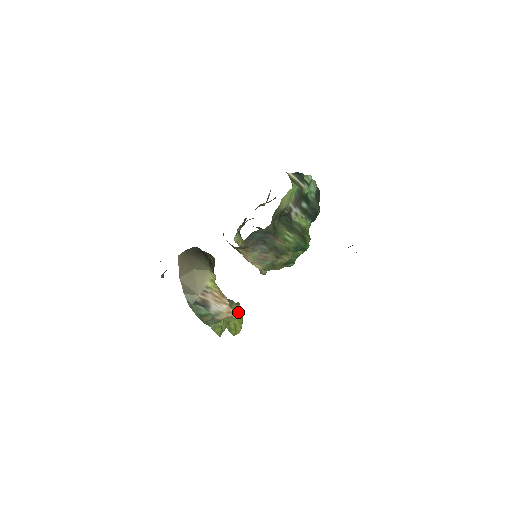
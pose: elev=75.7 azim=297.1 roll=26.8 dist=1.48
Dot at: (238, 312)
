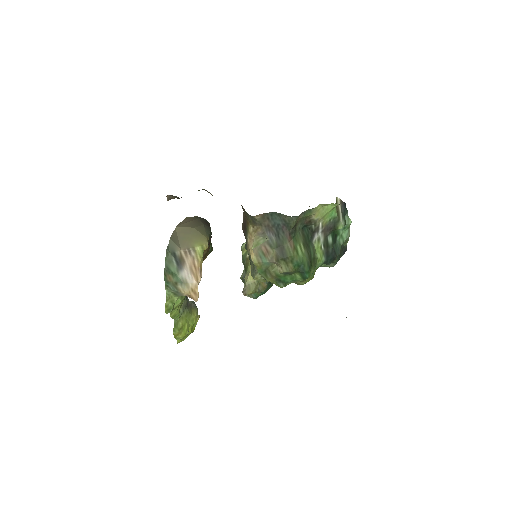
Dot at: (194, 320)
